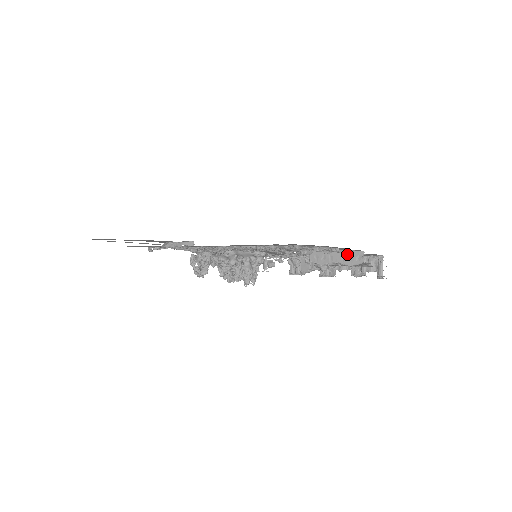
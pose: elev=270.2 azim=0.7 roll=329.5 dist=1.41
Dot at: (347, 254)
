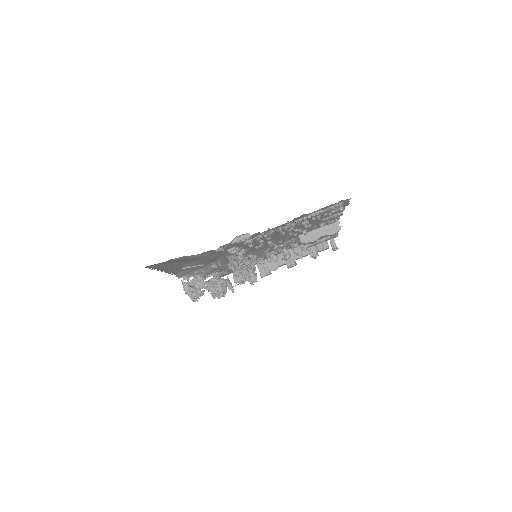
Dot at: (328, 227)
